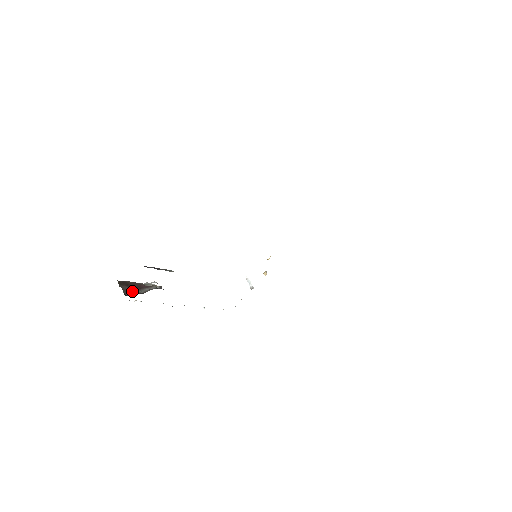
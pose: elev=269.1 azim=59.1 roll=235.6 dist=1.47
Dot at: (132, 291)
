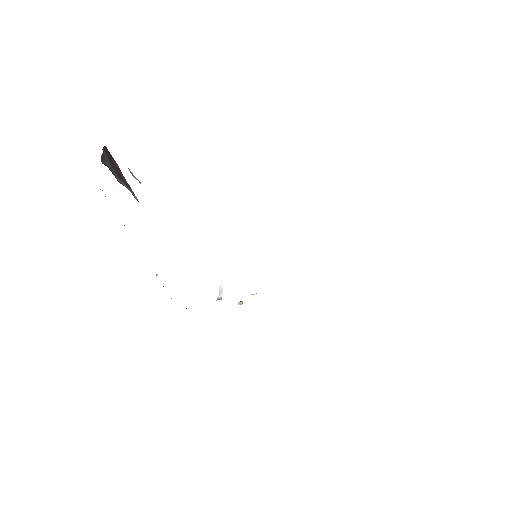
Dot at: (110, 167)
